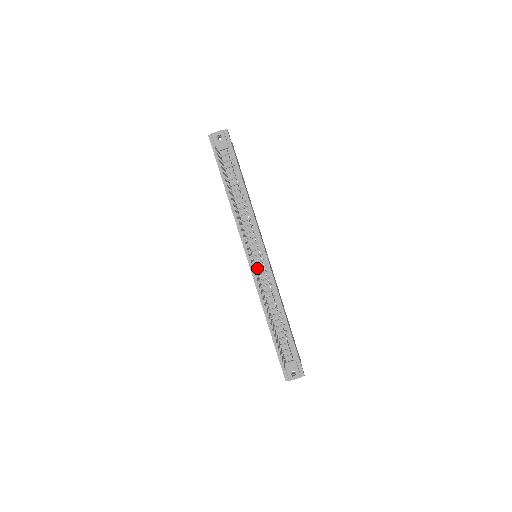
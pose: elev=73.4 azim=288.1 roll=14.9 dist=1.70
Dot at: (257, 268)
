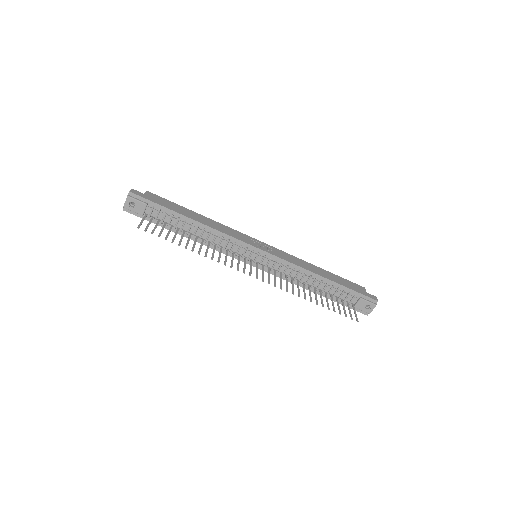
Dot at: (266, 266)
